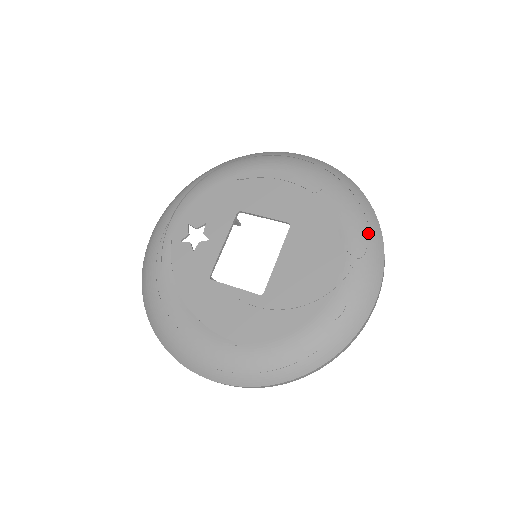
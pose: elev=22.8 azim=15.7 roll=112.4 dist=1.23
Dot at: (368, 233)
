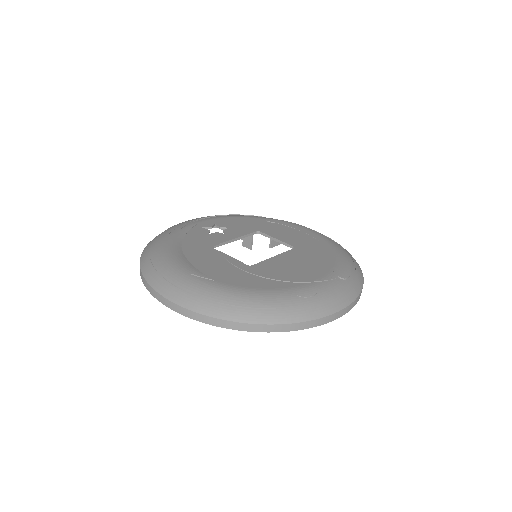
Dot at: (353, 274)
